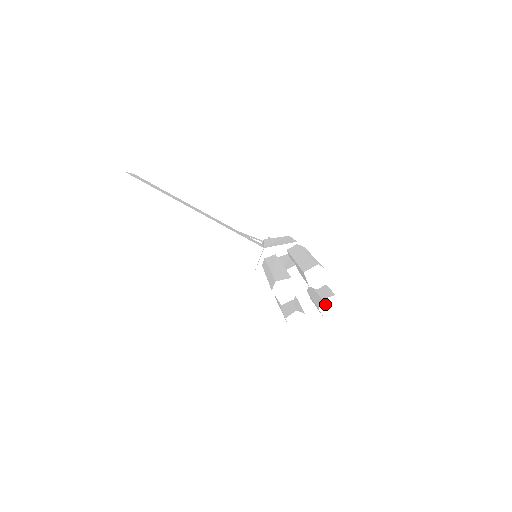
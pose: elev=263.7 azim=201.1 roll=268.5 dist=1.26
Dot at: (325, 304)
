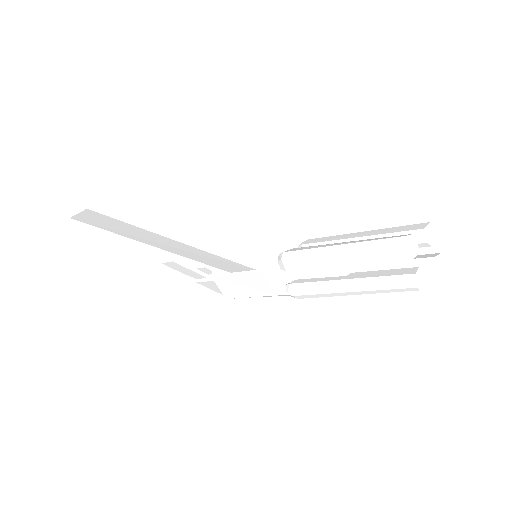
Dot at: (437, 261)
